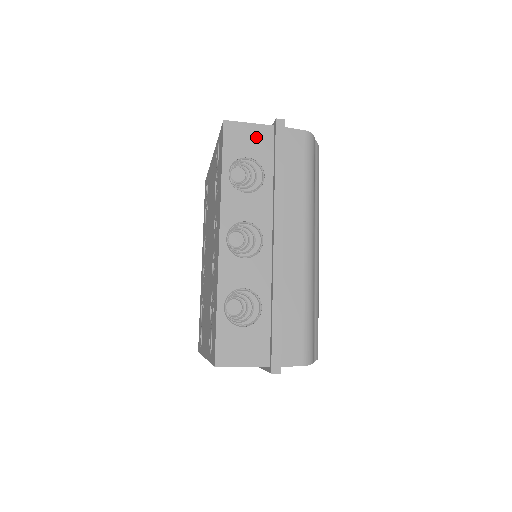
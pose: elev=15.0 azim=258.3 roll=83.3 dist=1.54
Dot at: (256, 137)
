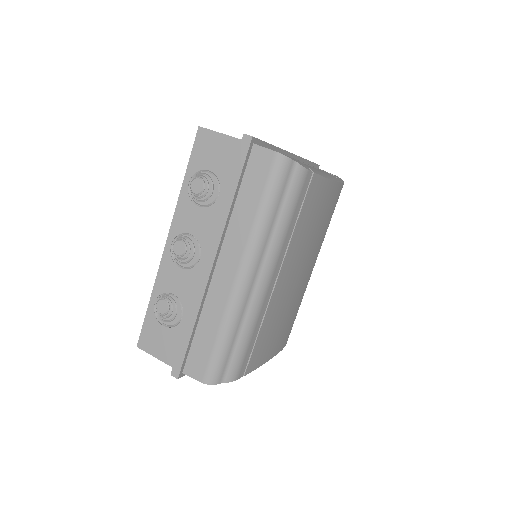
Dot at: (223, 150)
